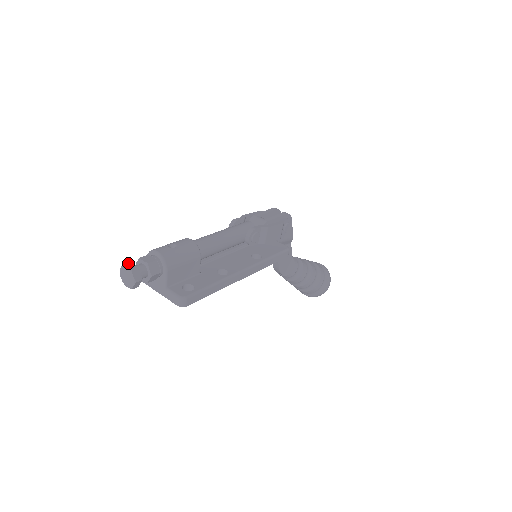
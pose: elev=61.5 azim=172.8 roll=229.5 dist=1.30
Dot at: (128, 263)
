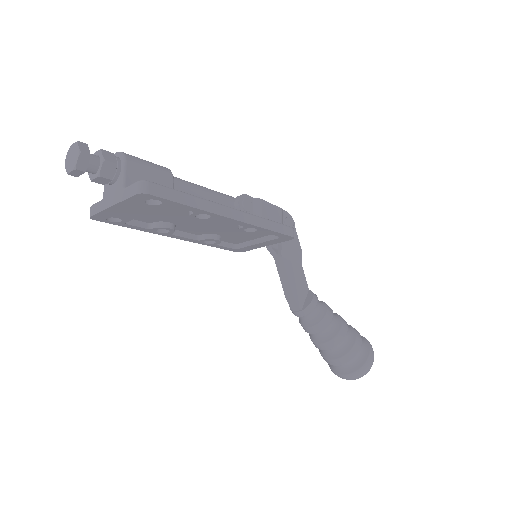
Dot at: occluded
